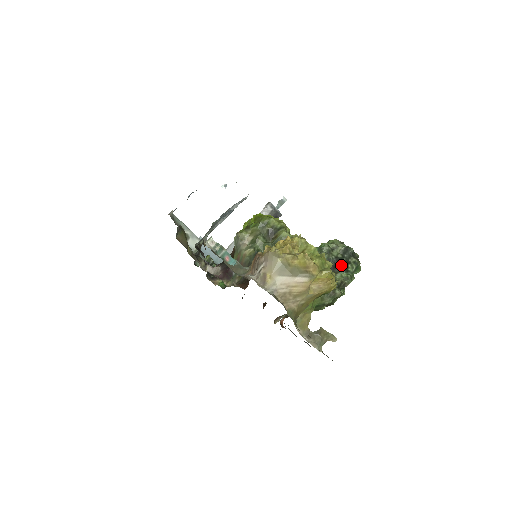
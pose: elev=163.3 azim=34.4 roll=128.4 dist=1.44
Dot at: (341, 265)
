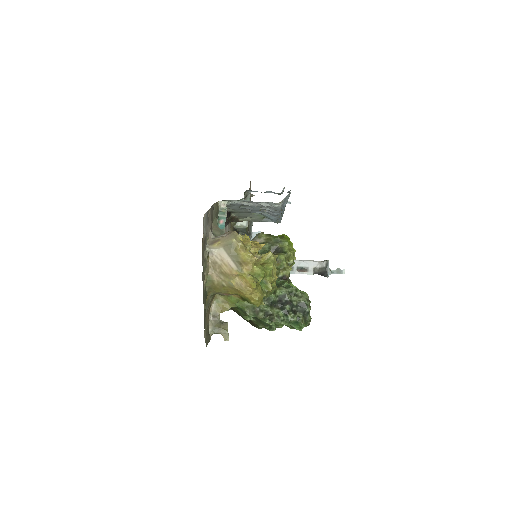
Dot at: (287, 307)
